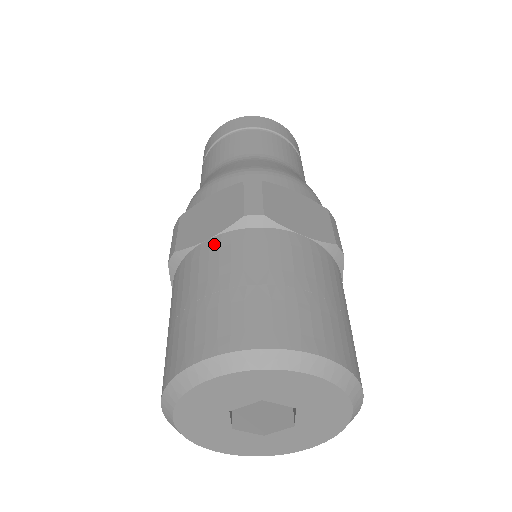
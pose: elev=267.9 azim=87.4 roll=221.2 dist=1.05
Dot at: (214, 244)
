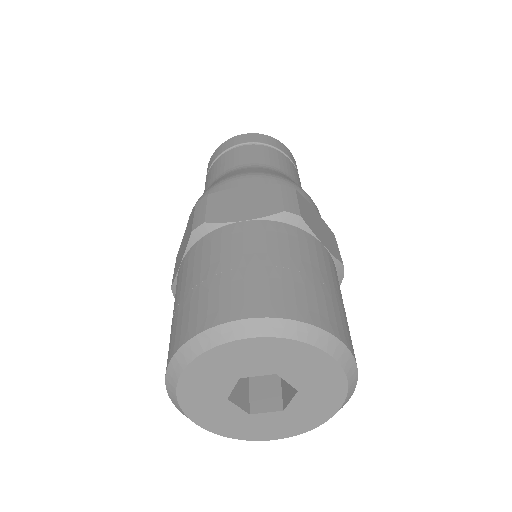
Dot at: (181, 267)
